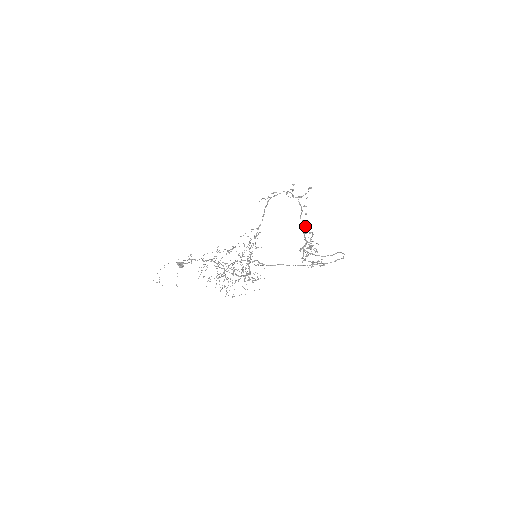
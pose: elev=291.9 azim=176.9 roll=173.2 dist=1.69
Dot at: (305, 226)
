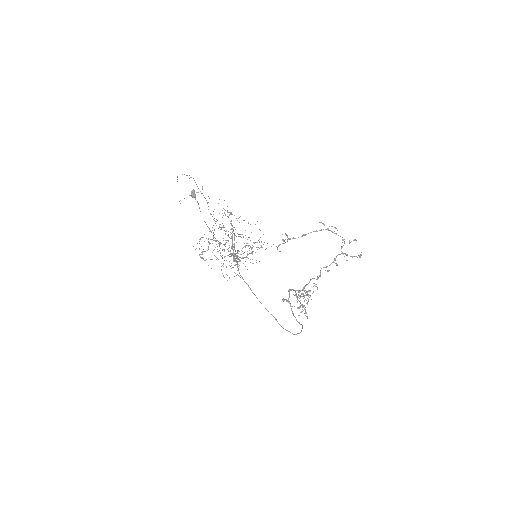
Dot at: (318, 278)
